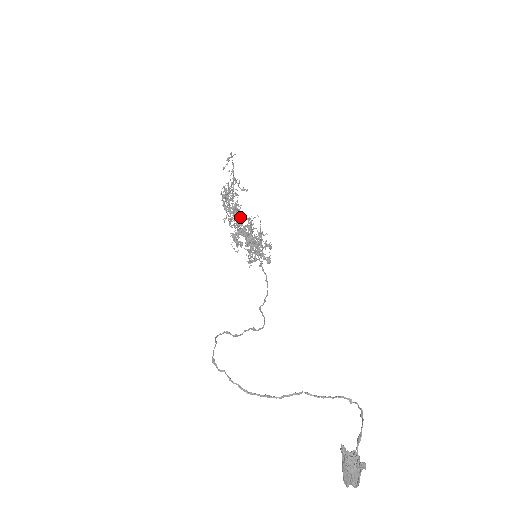
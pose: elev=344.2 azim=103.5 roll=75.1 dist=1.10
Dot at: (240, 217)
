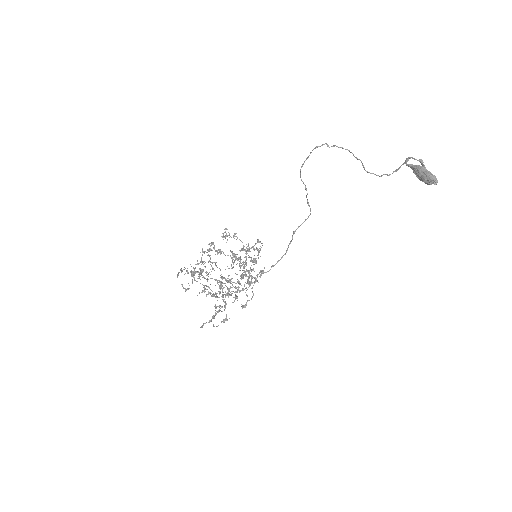
Dot at: (235, 234)
